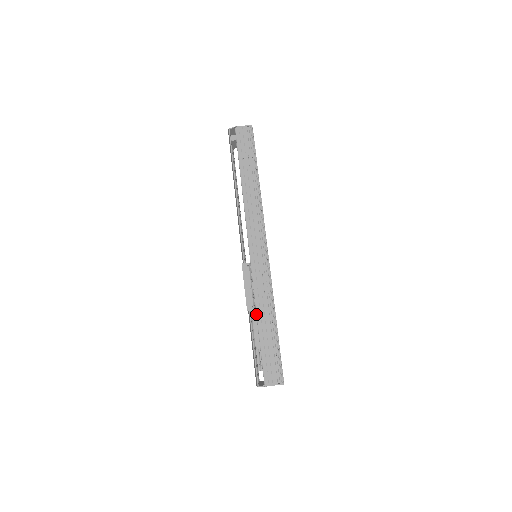
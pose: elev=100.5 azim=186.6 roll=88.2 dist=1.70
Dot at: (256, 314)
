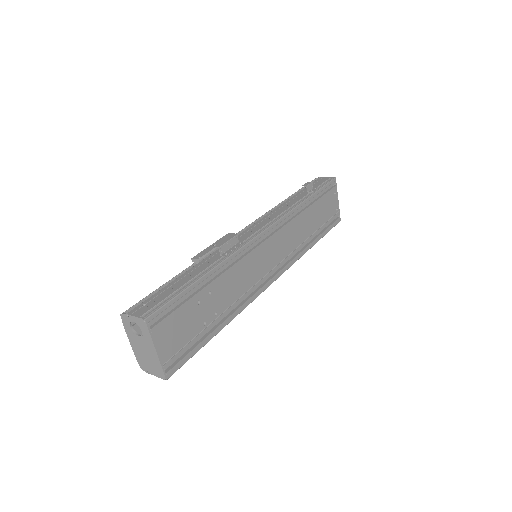
Dot at: (197, 264)
